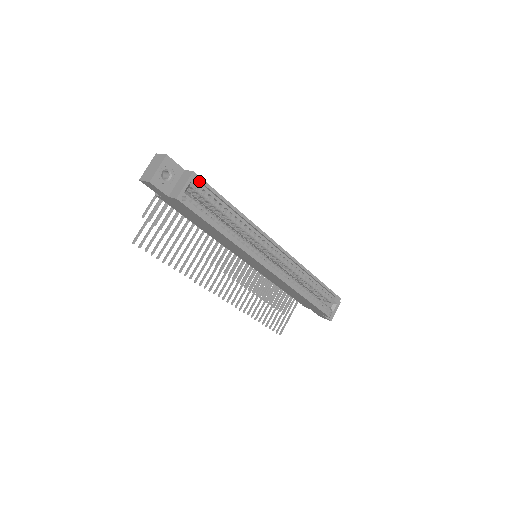
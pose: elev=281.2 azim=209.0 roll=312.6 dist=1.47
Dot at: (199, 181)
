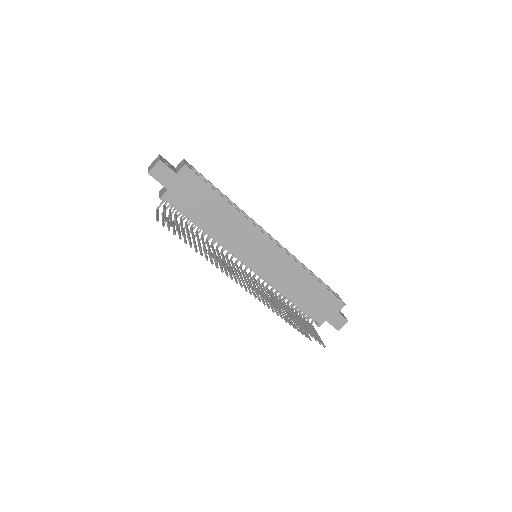
Dot at: (190, 165)
